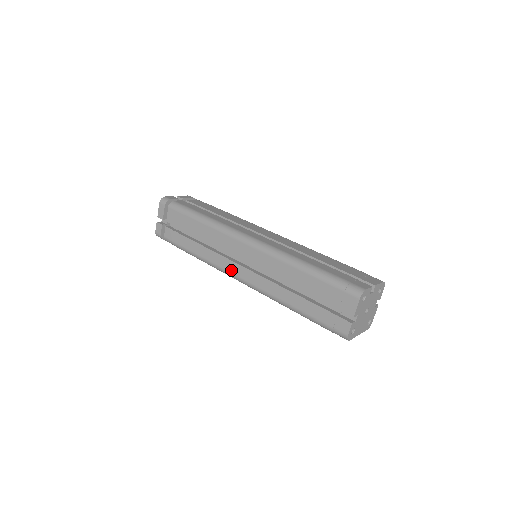
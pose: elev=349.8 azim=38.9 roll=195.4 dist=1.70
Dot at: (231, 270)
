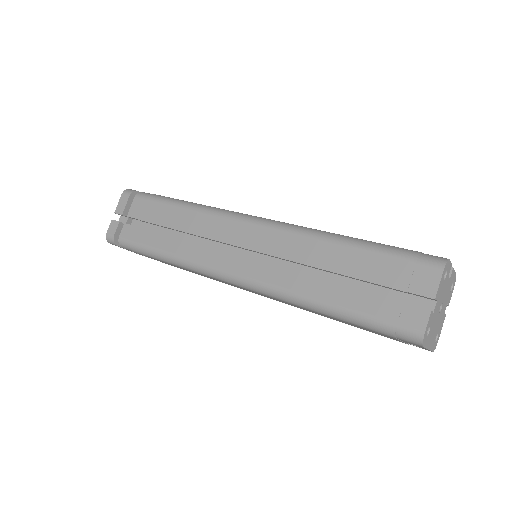
Dot at: (221, 264)
